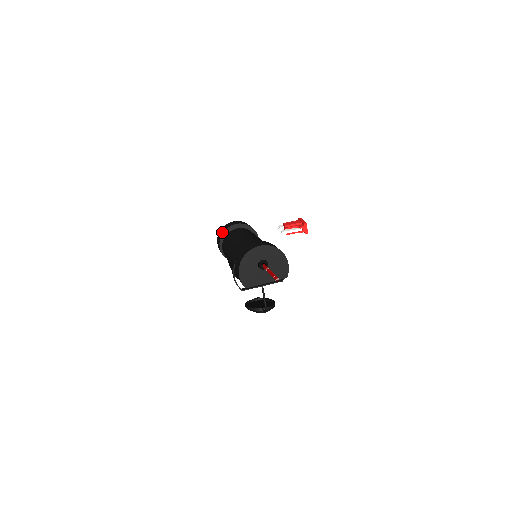
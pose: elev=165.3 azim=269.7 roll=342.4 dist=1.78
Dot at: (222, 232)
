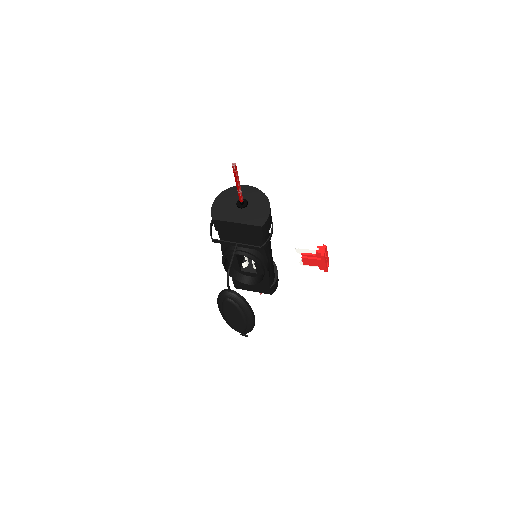
Dot at: occluded
